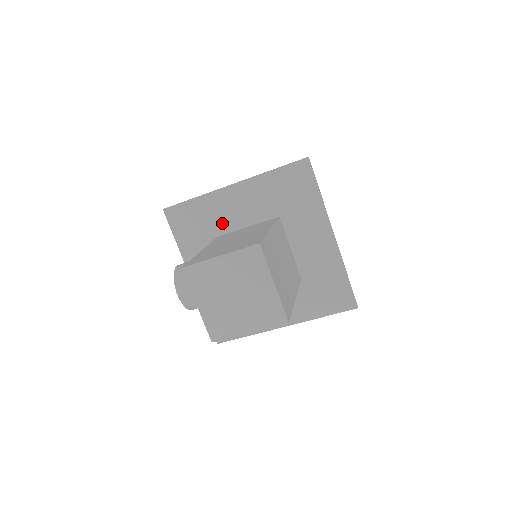
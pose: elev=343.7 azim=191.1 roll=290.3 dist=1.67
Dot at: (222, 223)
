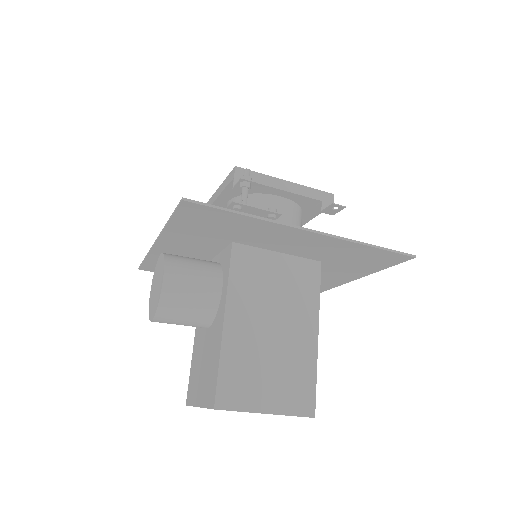
Dot at: (253, 240)
